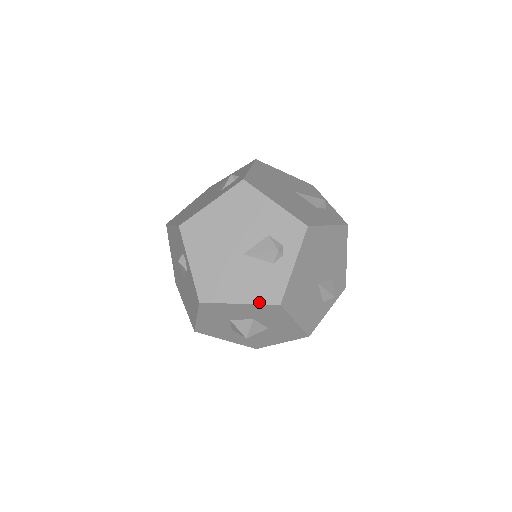
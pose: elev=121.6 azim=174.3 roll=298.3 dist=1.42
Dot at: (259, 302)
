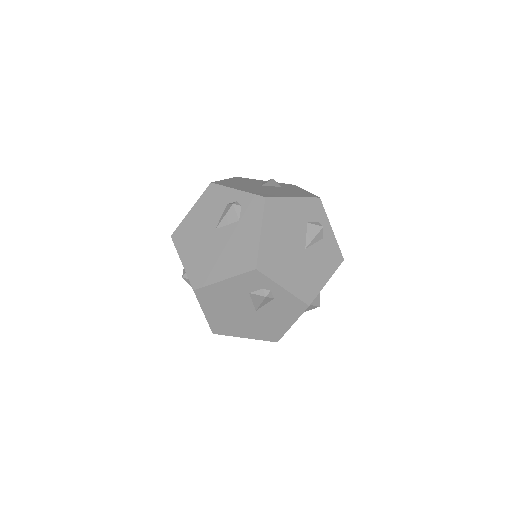
Dot at: (335, 270)
